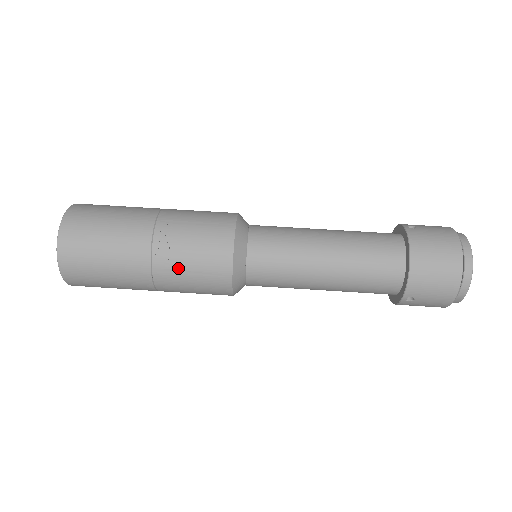
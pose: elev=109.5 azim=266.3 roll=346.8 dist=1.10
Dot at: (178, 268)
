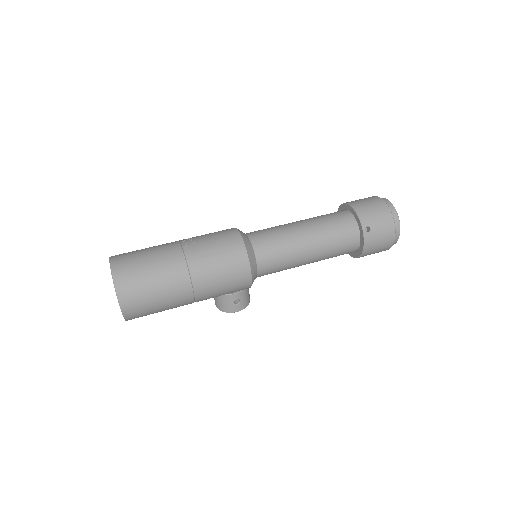
Dot at: (205, 252)
